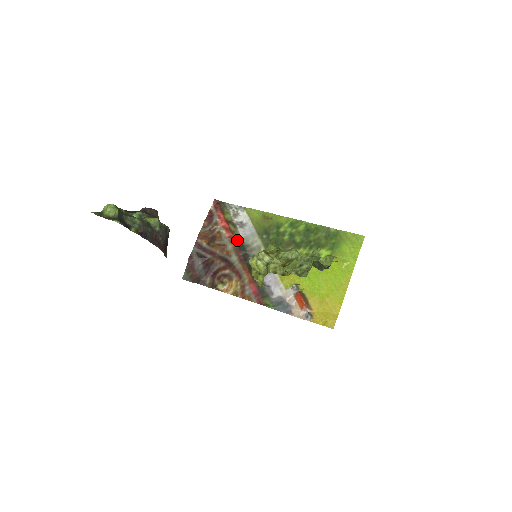
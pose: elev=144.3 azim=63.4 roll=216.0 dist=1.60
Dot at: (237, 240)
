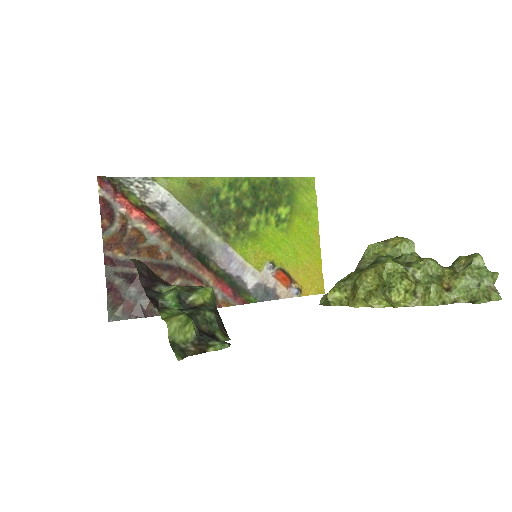
Dot at: (168, 231)
